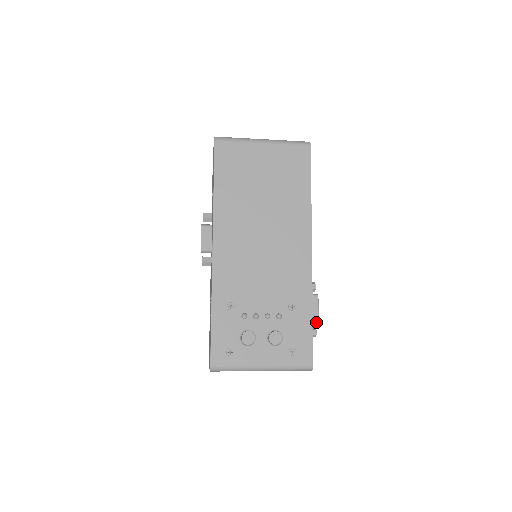
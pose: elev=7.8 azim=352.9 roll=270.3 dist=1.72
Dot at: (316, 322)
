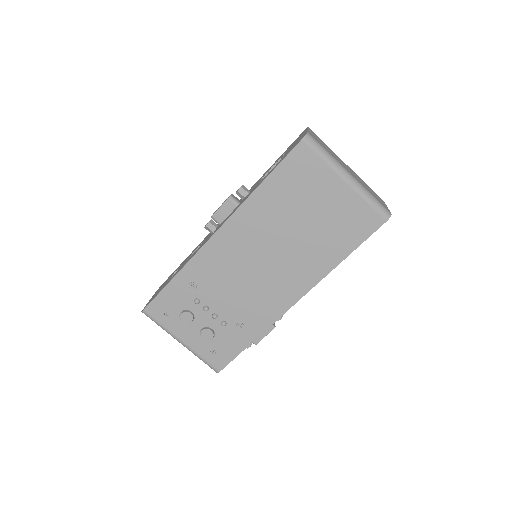
Dot at: (255, 343)
